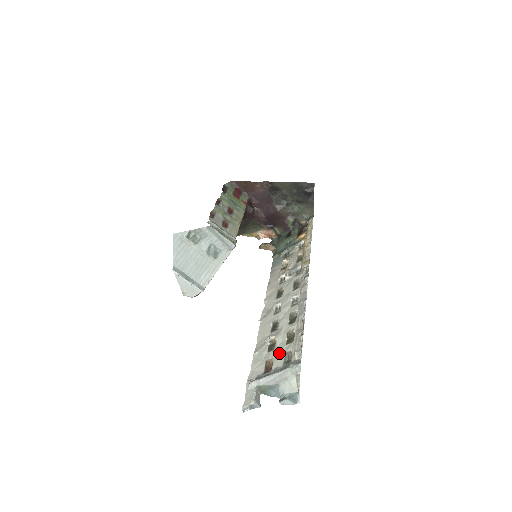
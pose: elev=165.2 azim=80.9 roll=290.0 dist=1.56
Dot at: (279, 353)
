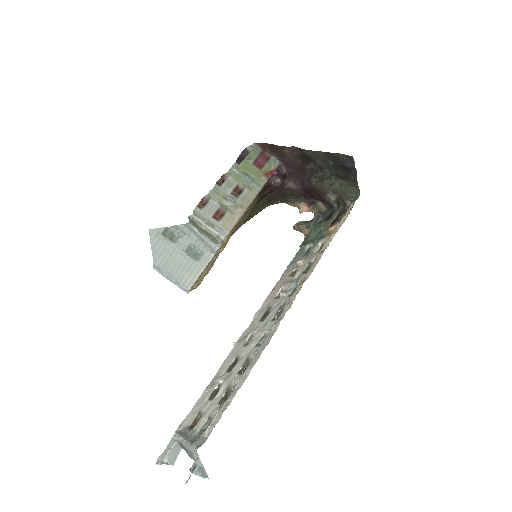
Dot at: (208, 411)
